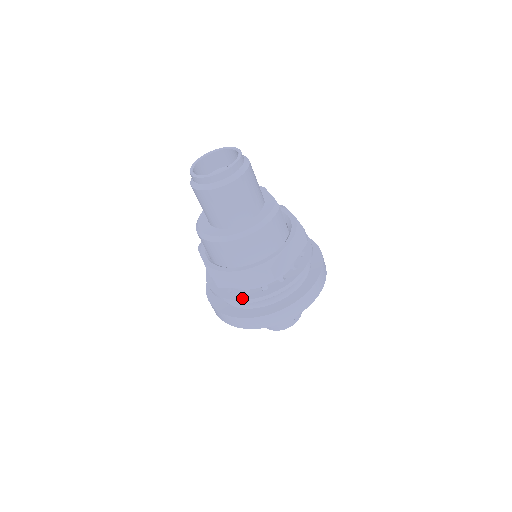
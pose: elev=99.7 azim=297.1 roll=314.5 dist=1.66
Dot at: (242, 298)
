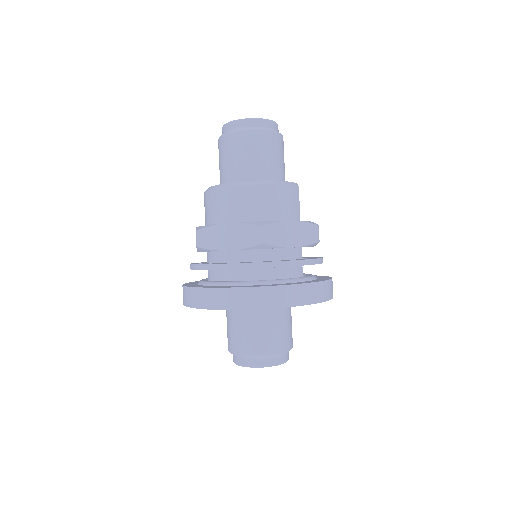
Dot at: (220, 263)
